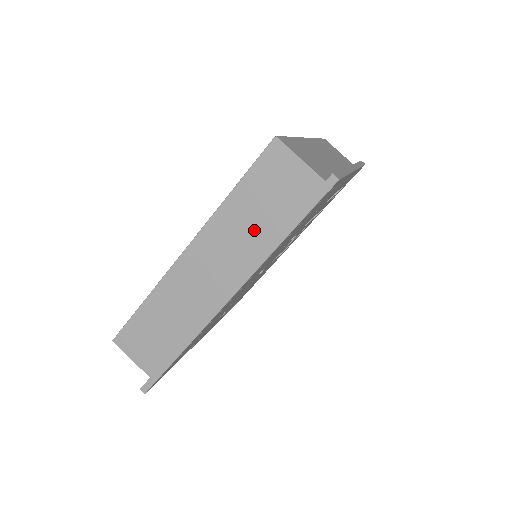
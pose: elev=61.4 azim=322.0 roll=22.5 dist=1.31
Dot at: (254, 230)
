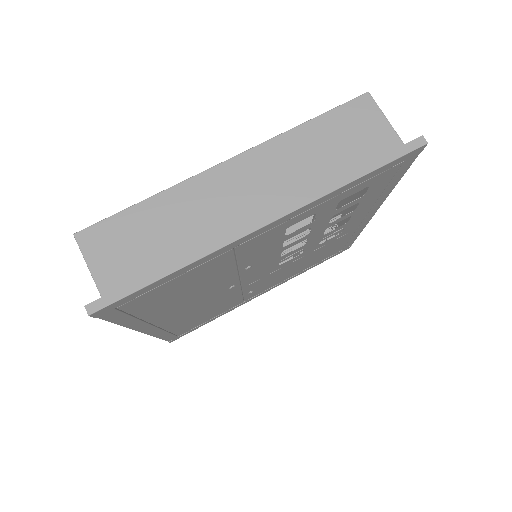
Dot at: occluded
